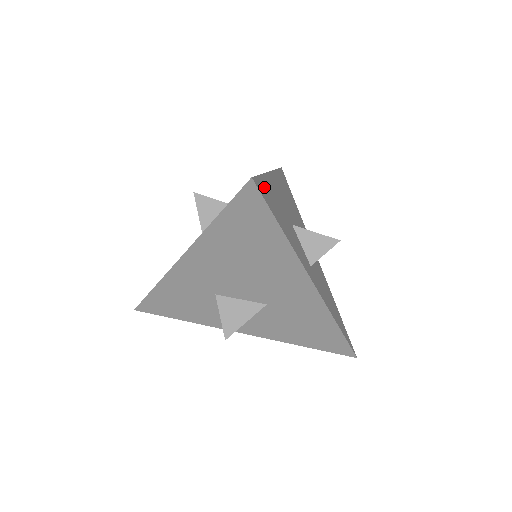
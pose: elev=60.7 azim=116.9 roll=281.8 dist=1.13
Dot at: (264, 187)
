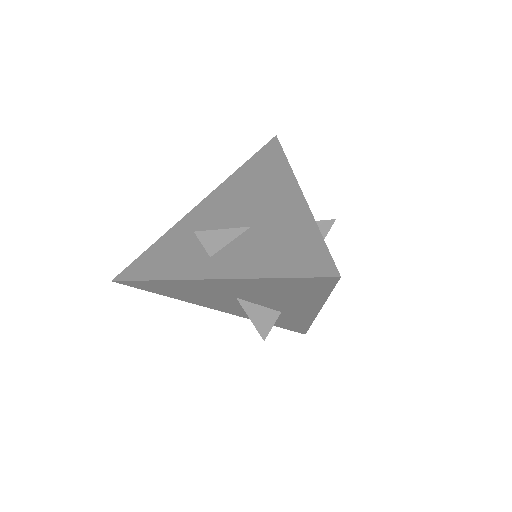
Dot at: occluded
